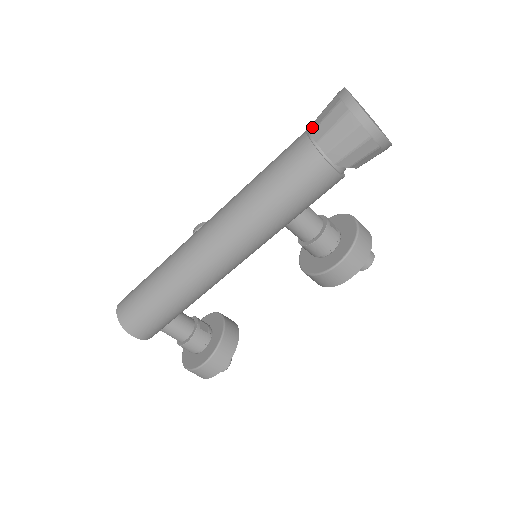
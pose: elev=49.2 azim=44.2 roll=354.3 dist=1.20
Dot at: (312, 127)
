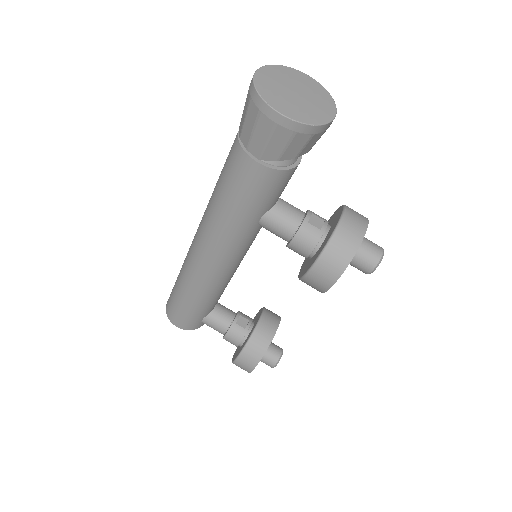
Dot at: occluded
